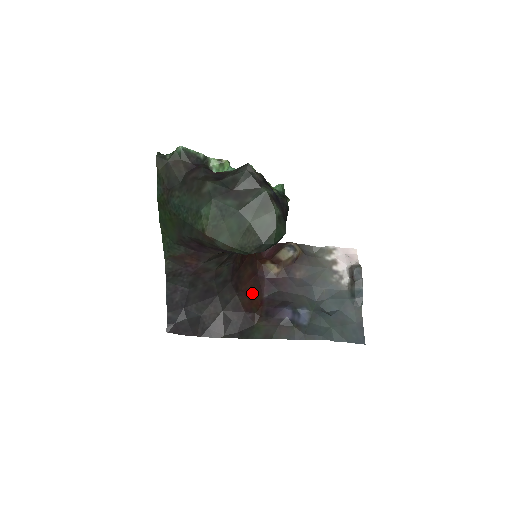
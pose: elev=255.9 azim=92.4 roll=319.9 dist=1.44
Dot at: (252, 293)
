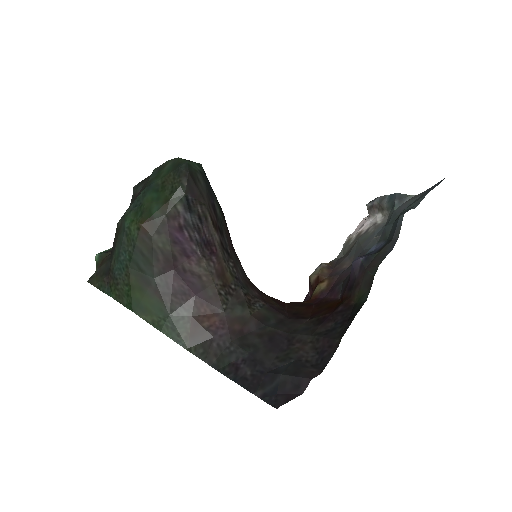
Dot at: (324, 308)
